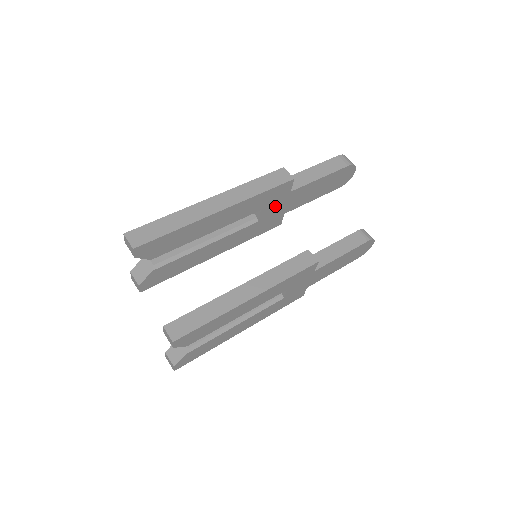
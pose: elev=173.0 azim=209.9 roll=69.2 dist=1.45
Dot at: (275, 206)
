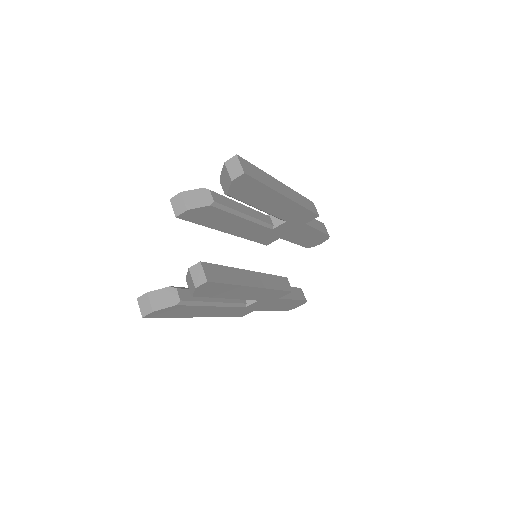
Dot at: (289, 226)
